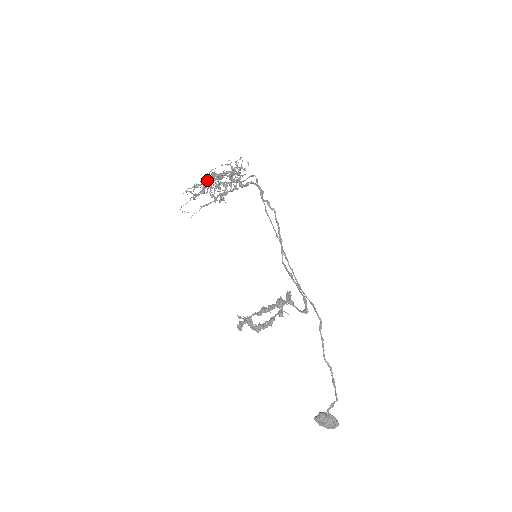
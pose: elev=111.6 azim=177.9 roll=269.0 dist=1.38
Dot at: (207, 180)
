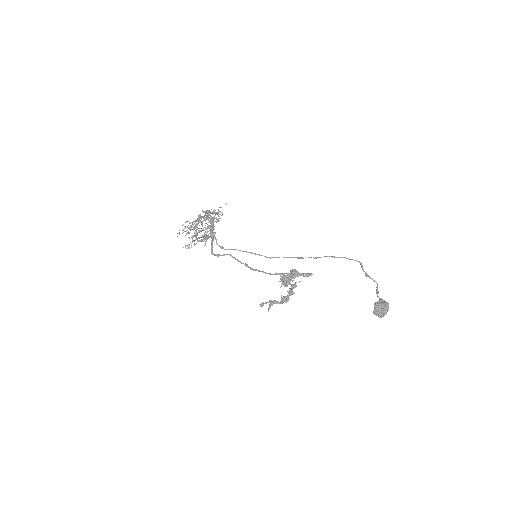
Dot at: (201, 216)
